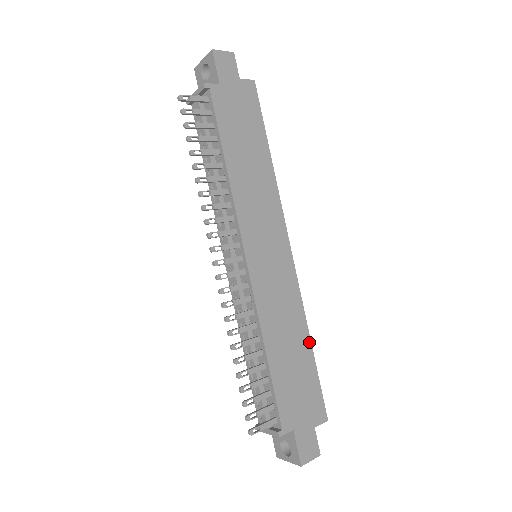
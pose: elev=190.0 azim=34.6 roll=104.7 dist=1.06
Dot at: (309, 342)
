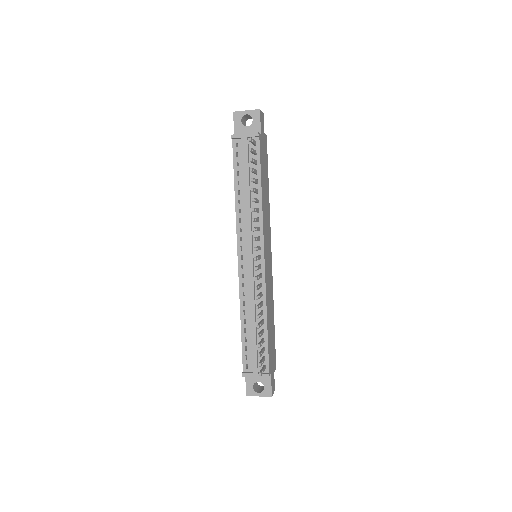
Dot at: occluded
